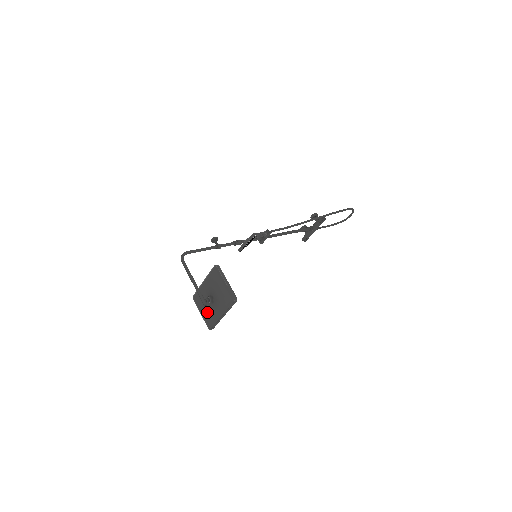
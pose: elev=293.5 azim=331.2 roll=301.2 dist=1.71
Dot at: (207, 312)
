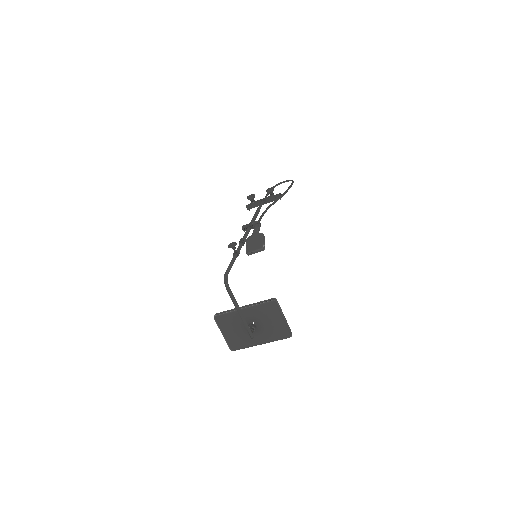
Dot at: (236, 336)
